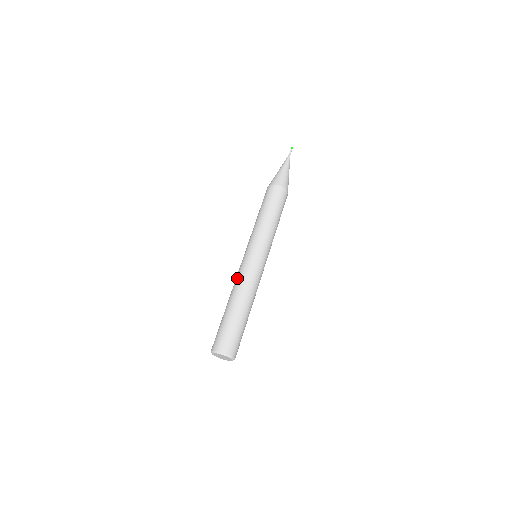
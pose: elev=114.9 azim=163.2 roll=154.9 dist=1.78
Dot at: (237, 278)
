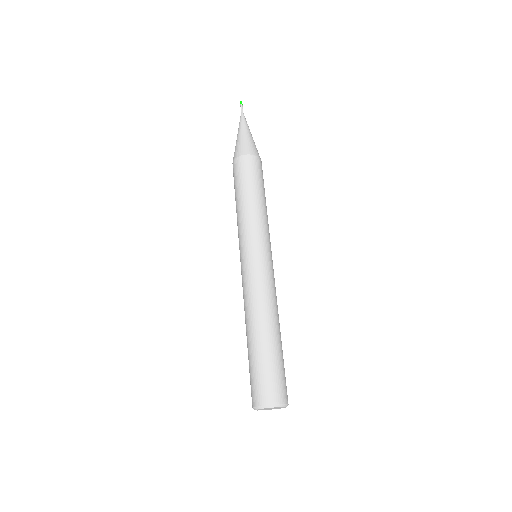
Dot at: (248, 294)
